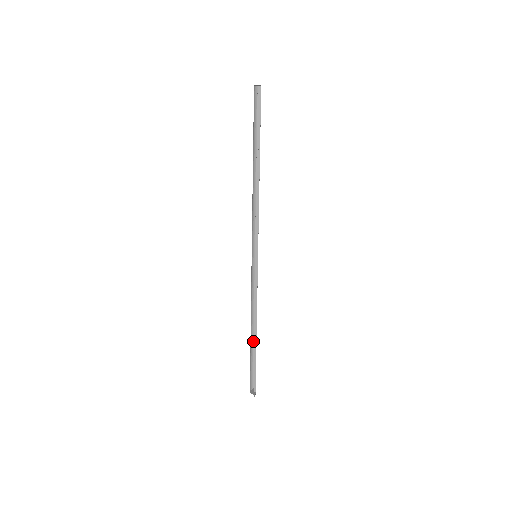
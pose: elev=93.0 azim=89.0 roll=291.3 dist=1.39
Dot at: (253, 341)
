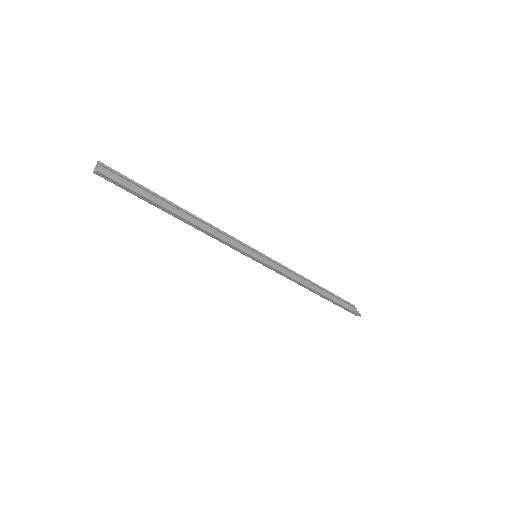
Dot at: (320, 291)
